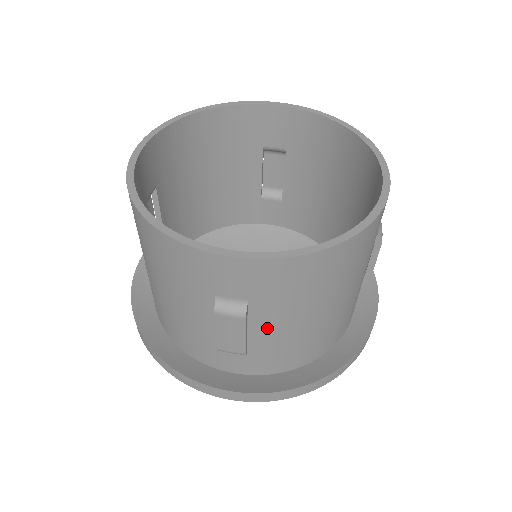
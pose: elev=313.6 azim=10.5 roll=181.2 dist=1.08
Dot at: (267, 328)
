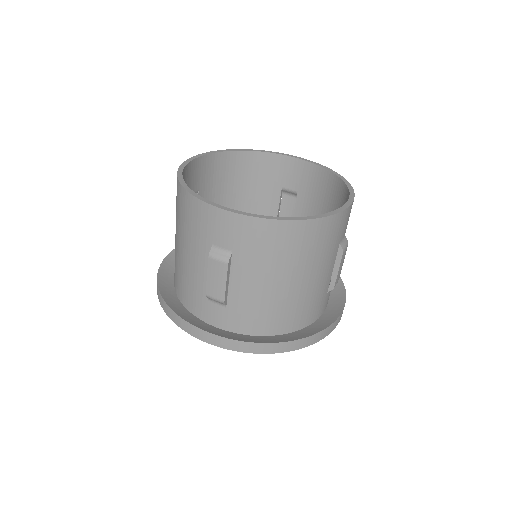
Dot at: (243, 282)
